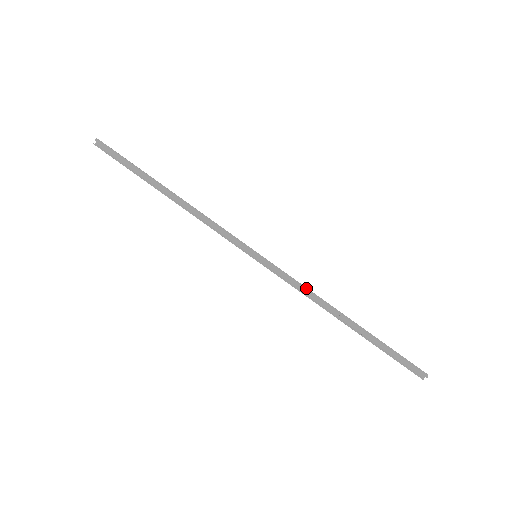
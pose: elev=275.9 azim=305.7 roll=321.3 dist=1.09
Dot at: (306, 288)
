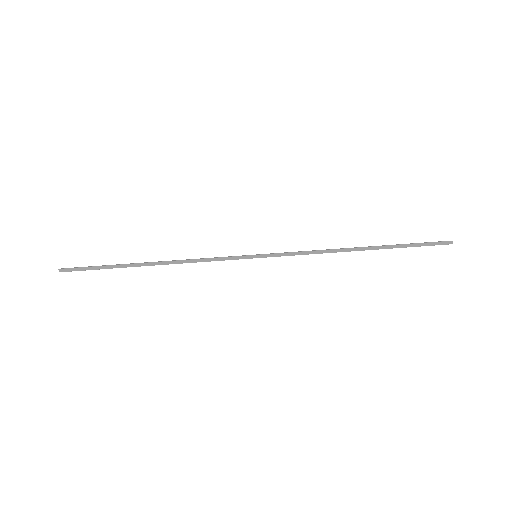
Dot at: (313, 252)
